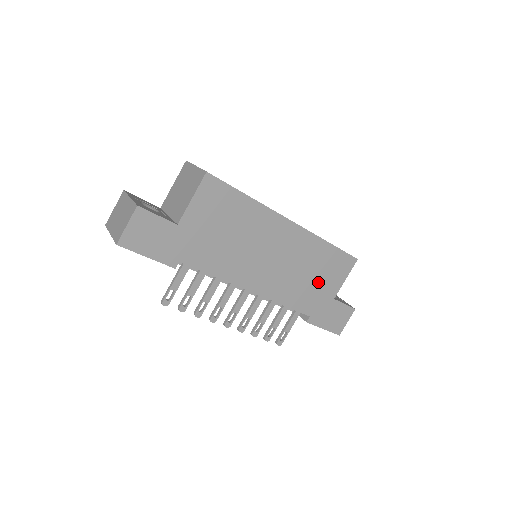
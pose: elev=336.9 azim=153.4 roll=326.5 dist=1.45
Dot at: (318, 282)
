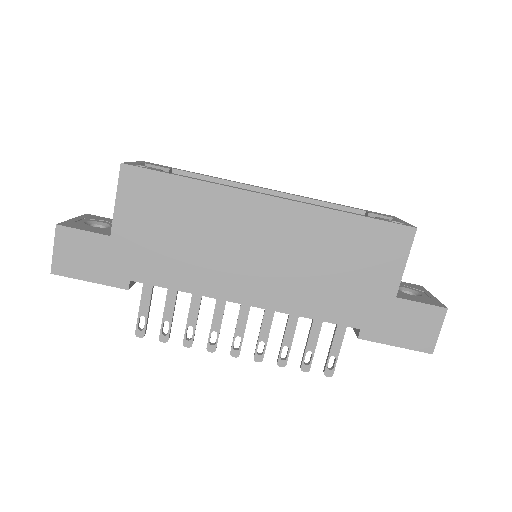
Dot at: (354, 276)
